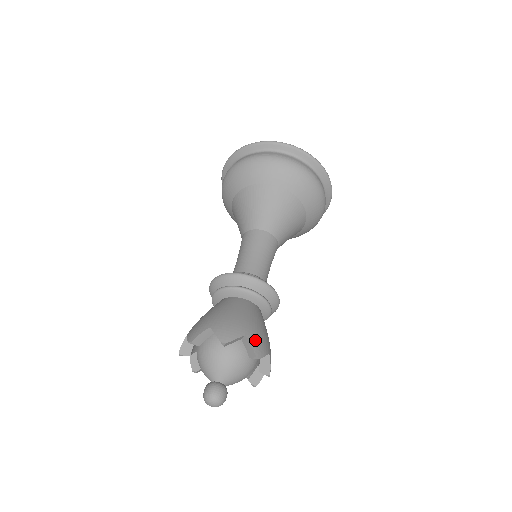
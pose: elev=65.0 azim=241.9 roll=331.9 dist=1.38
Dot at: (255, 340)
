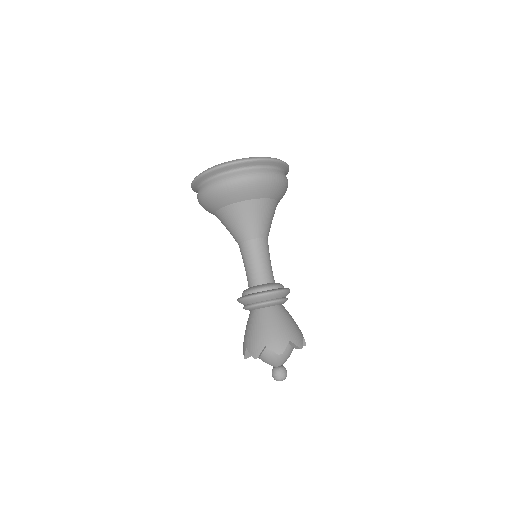
Dot at: (273, 344)
